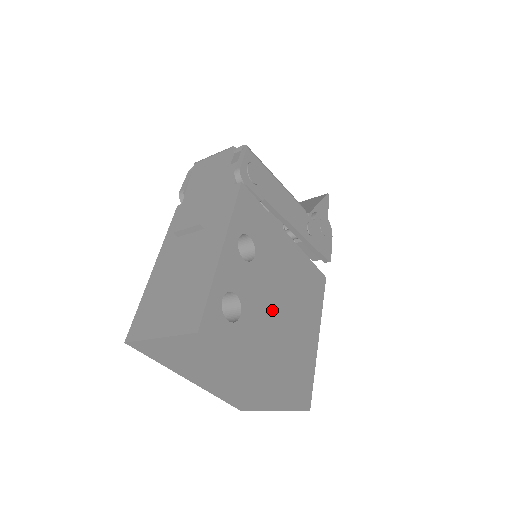
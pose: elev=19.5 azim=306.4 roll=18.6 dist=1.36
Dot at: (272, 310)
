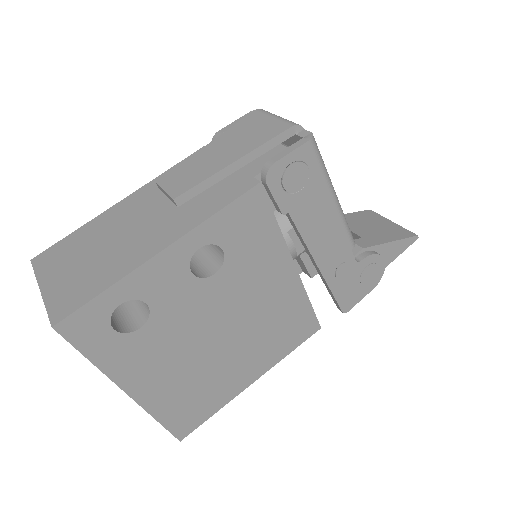
Dot at: (198, 337)
